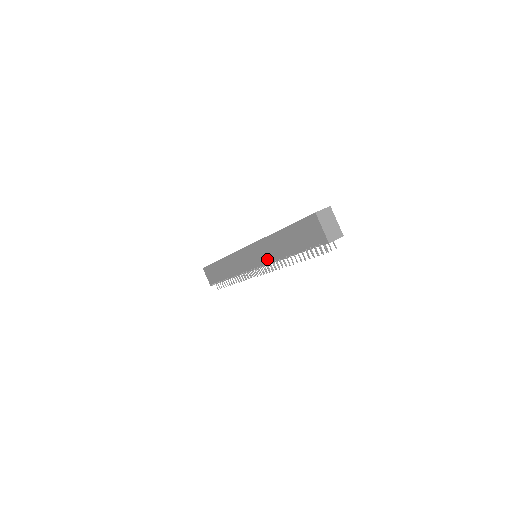
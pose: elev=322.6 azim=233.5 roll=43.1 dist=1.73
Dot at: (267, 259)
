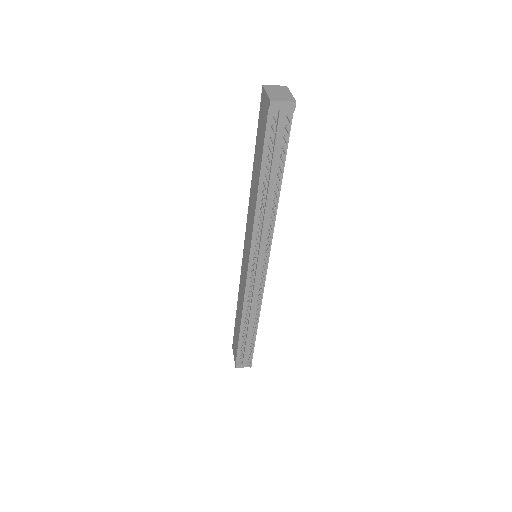
Dot at: (251, 228)
